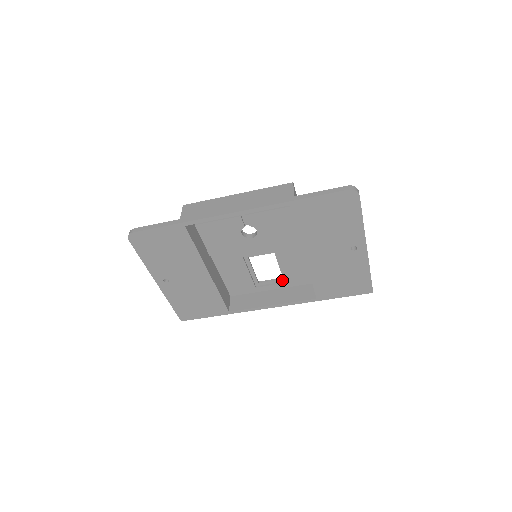
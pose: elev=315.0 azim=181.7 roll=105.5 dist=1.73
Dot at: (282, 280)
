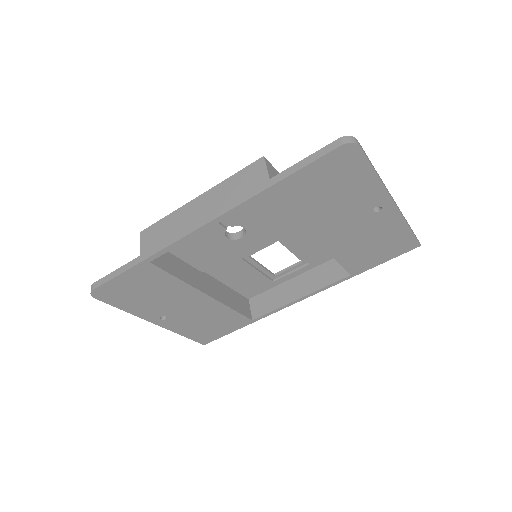
Dot at: (301, 264)
